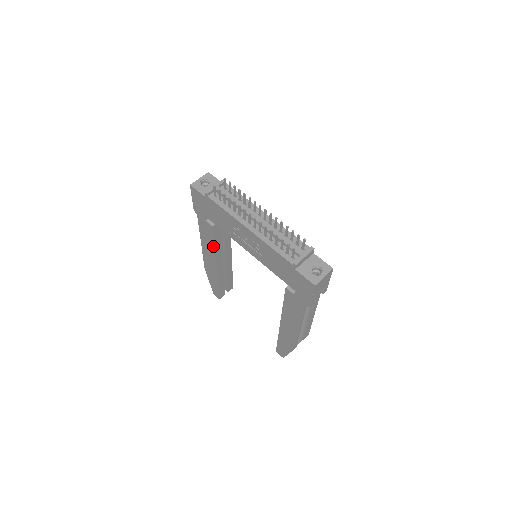
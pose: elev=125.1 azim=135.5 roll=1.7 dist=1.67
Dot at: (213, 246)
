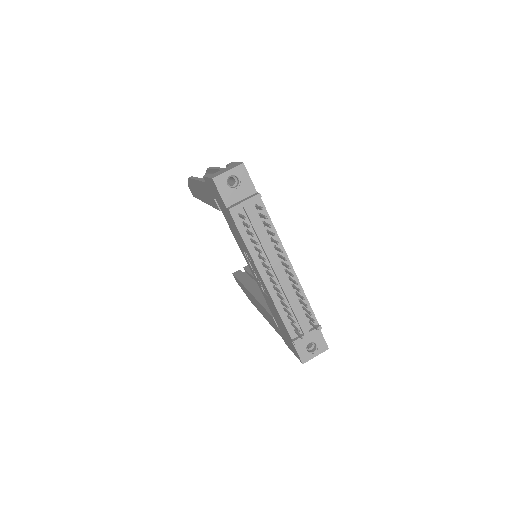
Dot at: (210, 204)
